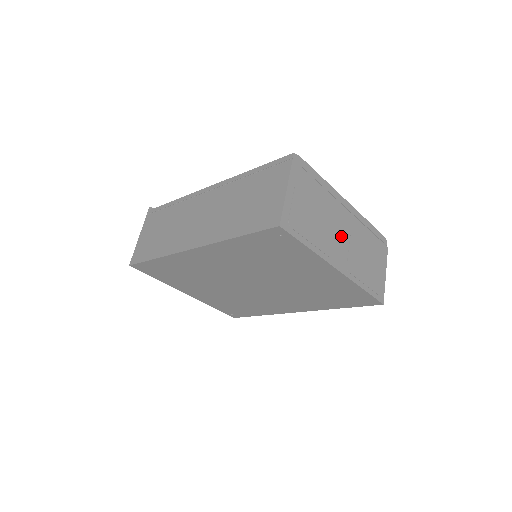
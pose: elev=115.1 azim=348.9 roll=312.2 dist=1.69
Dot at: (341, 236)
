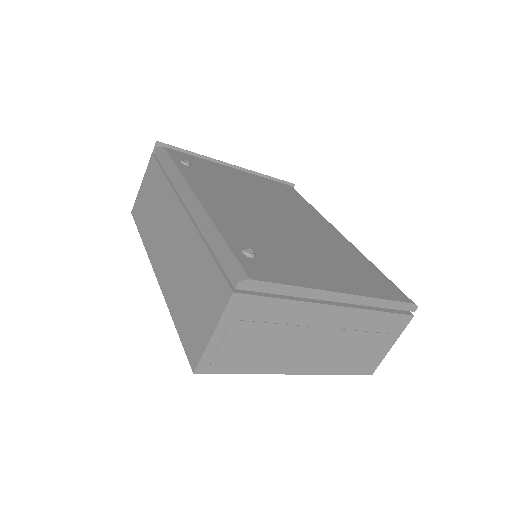
Dot at: (314, 340)
